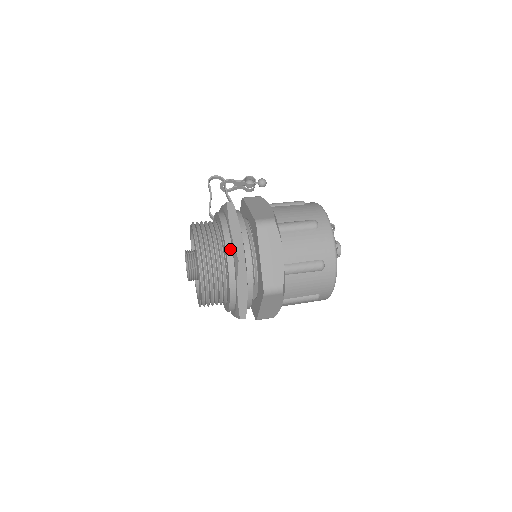
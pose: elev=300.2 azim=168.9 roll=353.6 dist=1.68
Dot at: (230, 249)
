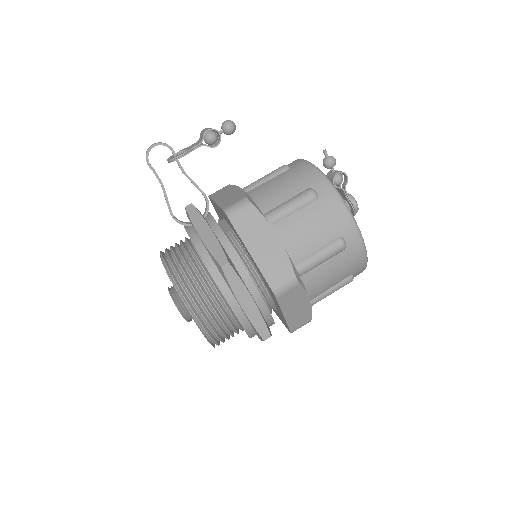
Dot at: (245, 321)
